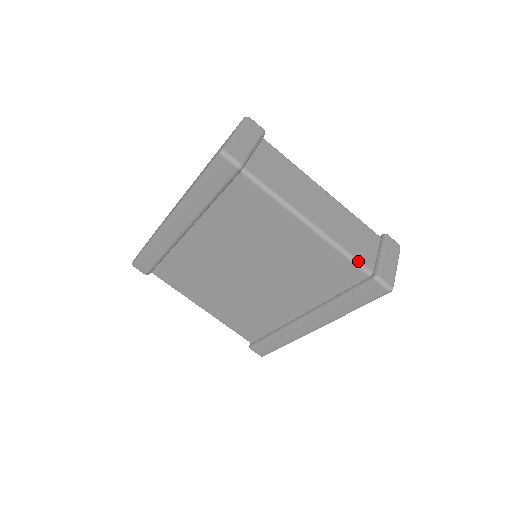
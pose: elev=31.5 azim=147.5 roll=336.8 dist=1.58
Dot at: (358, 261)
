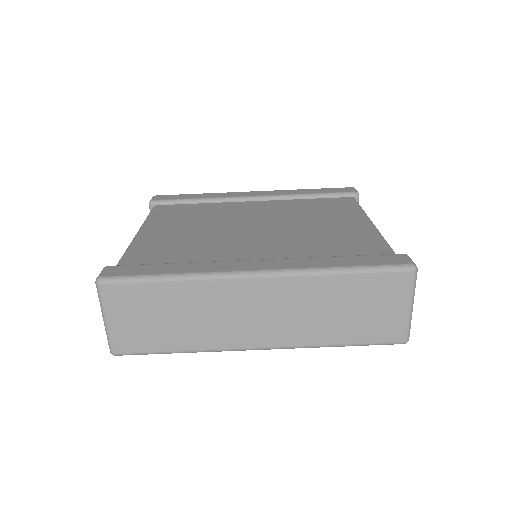
Dot at: occluded
